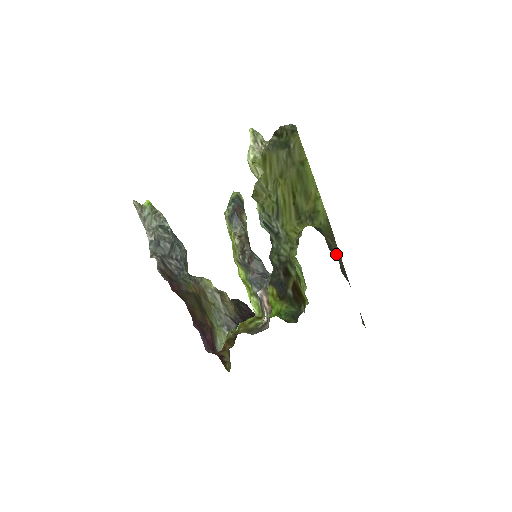
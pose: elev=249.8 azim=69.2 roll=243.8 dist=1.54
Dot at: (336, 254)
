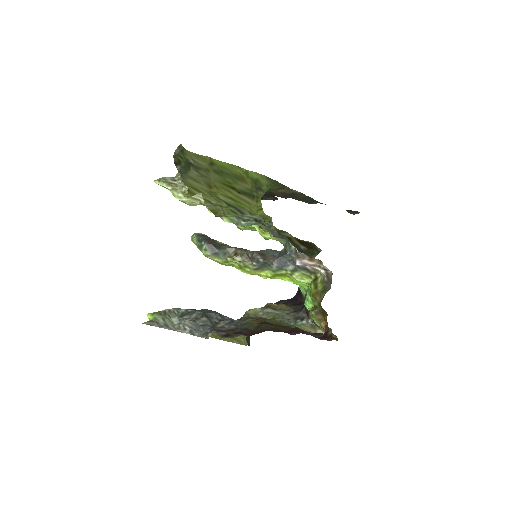
Dot at: (292, 196)
